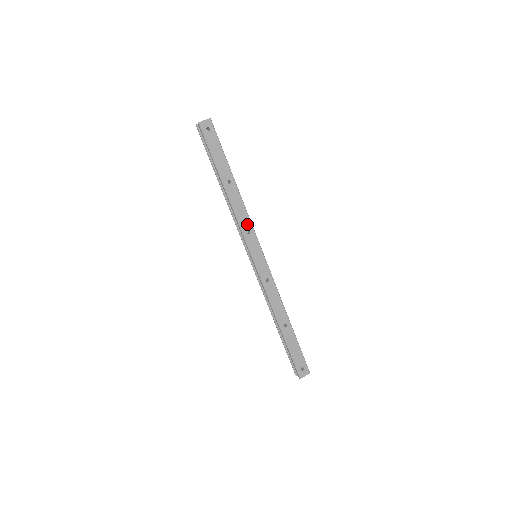
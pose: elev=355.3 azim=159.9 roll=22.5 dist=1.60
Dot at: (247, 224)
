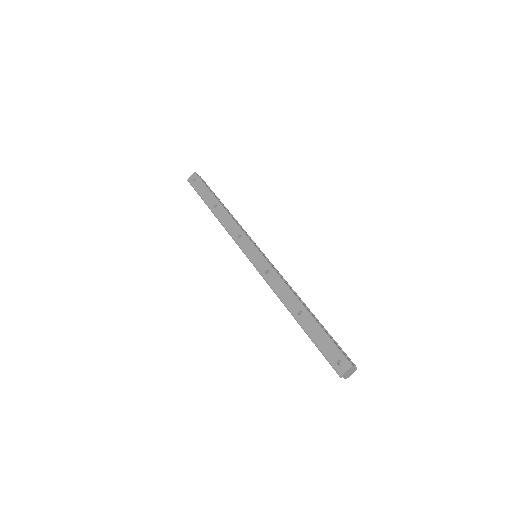
Dot at: (237, 231)
